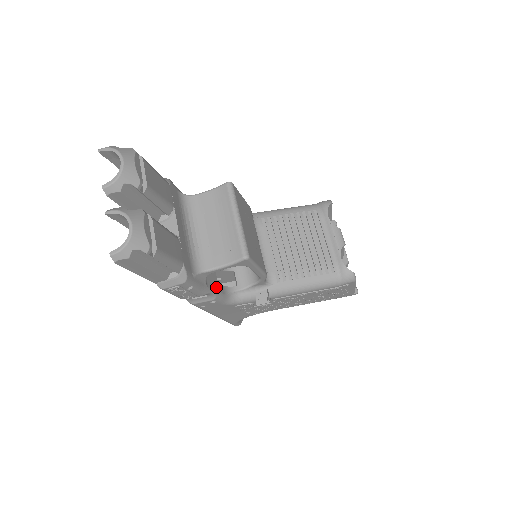
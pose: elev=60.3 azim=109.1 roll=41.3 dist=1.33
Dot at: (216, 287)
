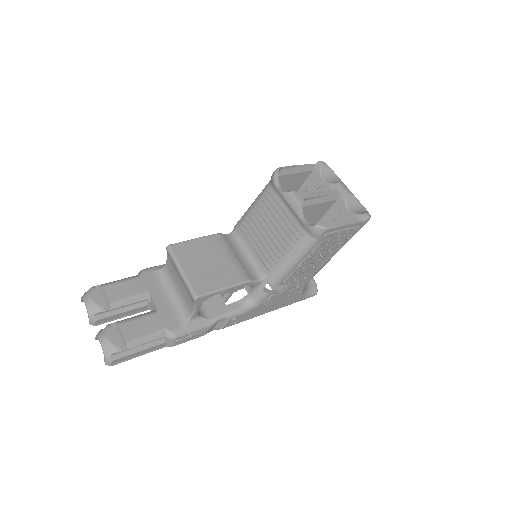
Dot at: (224, 311)
